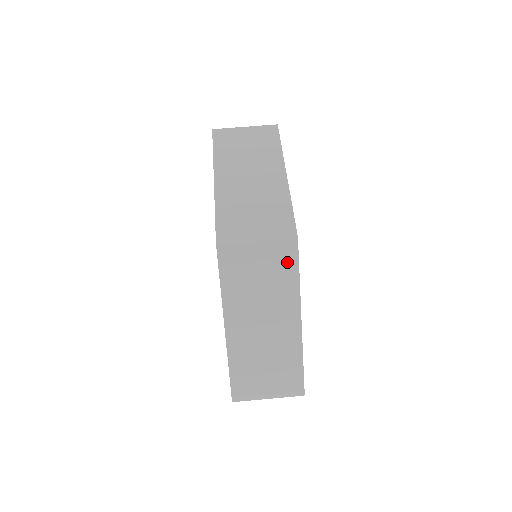
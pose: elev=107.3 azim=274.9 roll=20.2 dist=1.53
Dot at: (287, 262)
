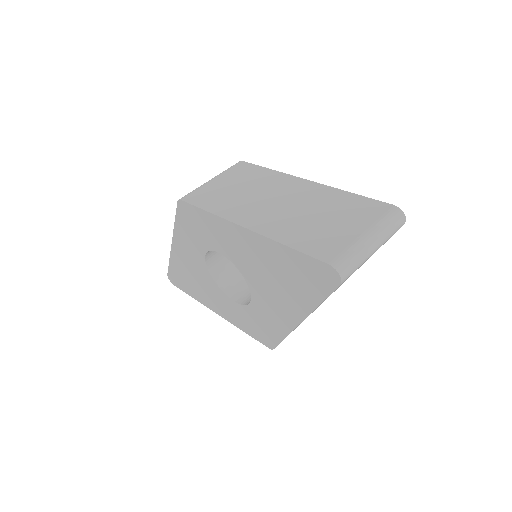
Dot at: (248, 171)
